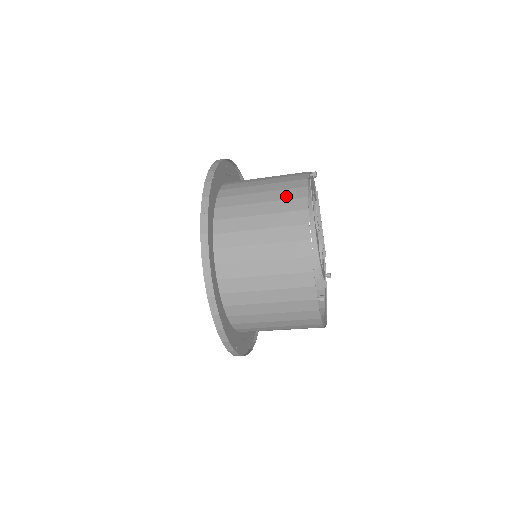
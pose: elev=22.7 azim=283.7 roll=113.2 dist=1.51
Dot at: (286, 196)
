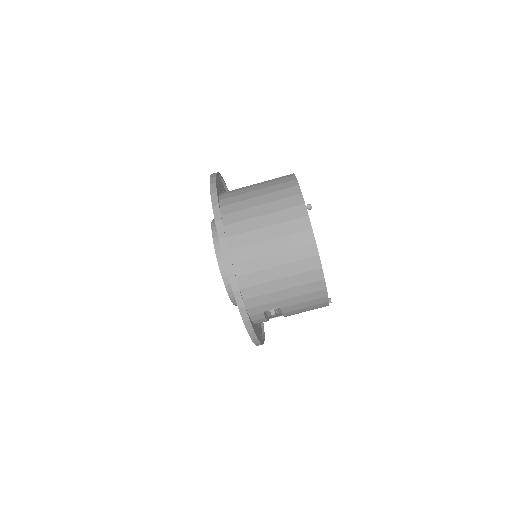
Dot at: occluded
